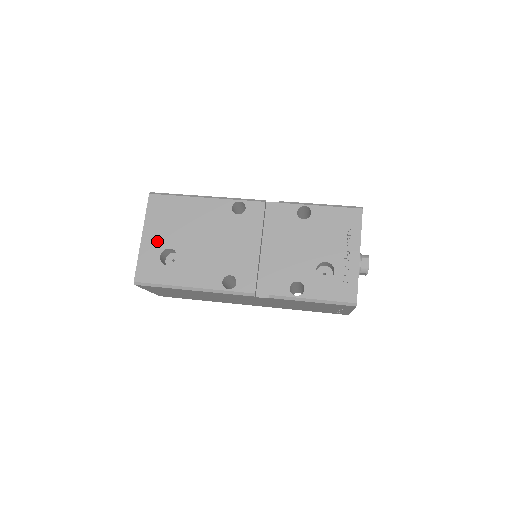
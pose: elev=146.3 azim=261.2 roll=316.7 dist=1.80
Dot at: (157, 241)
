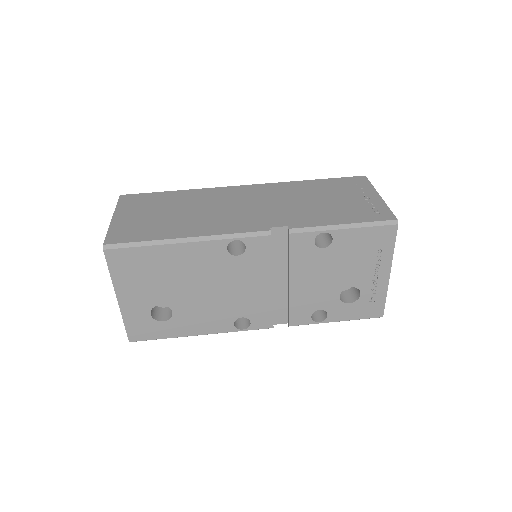
Dot at: (140, 301)
